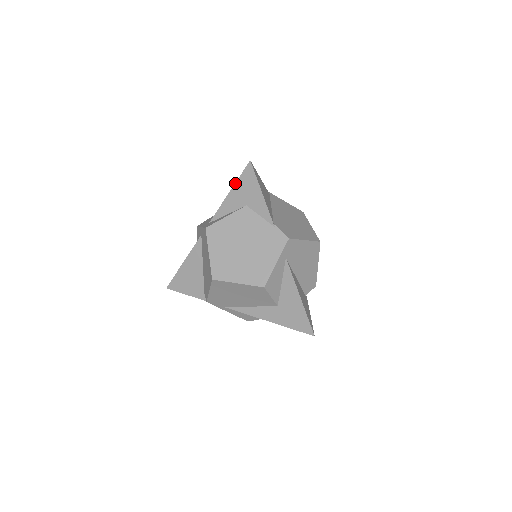
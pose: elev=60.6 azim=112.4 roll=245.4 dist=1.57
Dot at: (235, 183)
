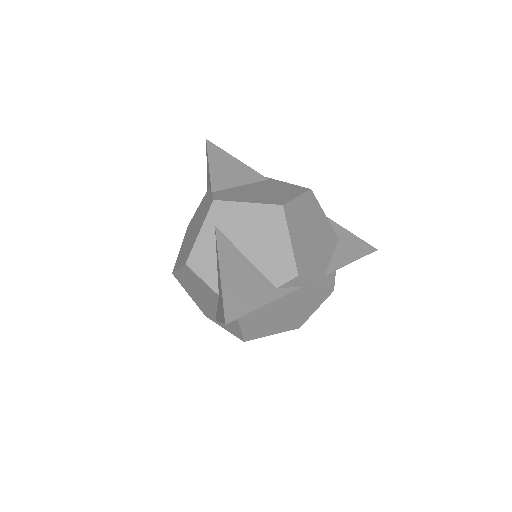
Dot at: occluded
